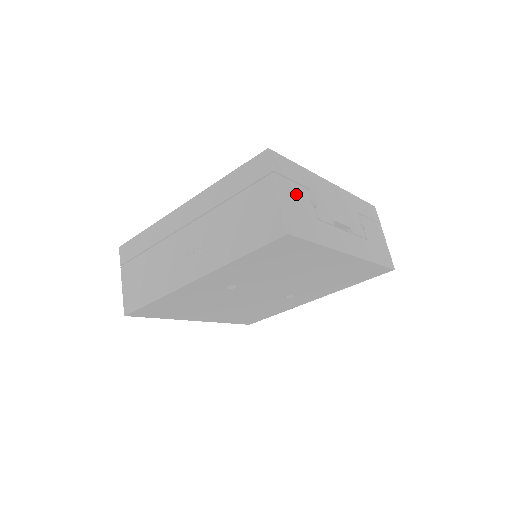
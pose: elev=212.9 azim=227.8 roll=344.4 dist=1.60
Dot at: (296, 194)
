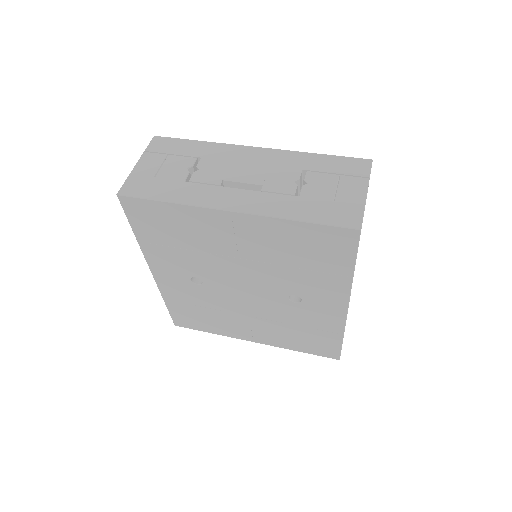
Dot at: (166, 164)
